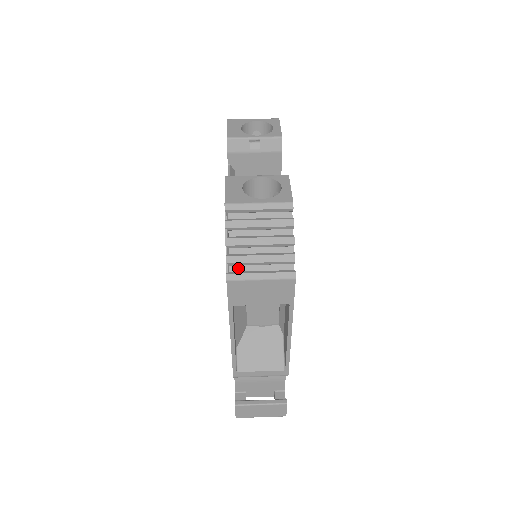
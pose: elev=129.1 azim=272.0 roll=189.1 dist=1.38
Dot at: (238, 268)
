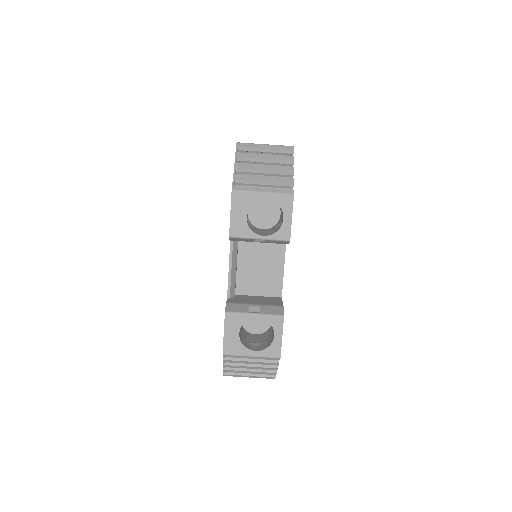
Dot at: occluded
